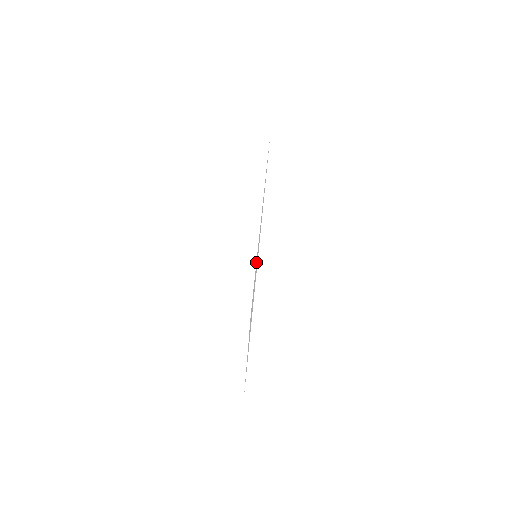
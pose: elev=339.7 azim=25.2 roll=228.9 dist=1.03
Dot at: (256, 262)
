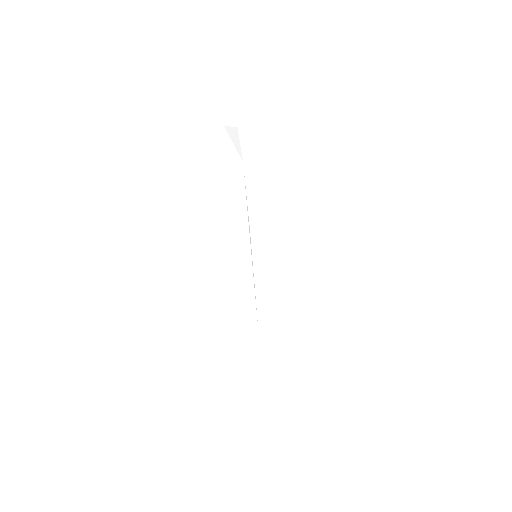
Dot at: (254, 265)
